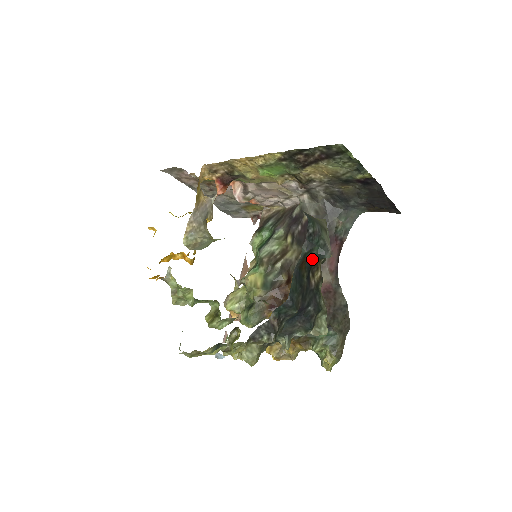
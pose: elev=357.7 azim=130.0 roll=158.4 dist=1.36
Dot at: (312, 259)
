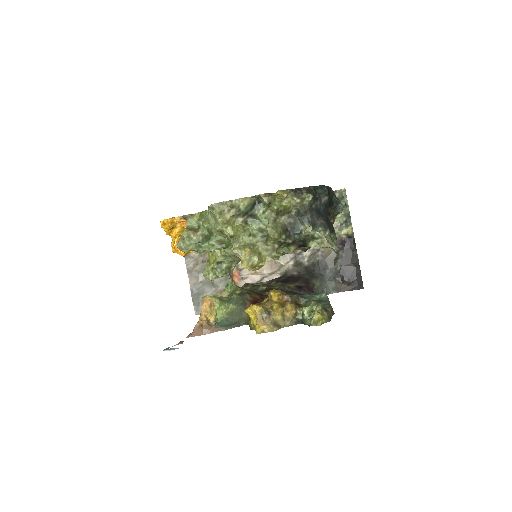
Dot at: (332, 201)
